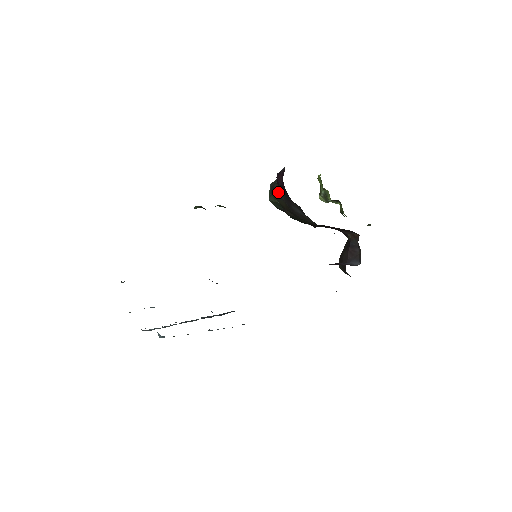
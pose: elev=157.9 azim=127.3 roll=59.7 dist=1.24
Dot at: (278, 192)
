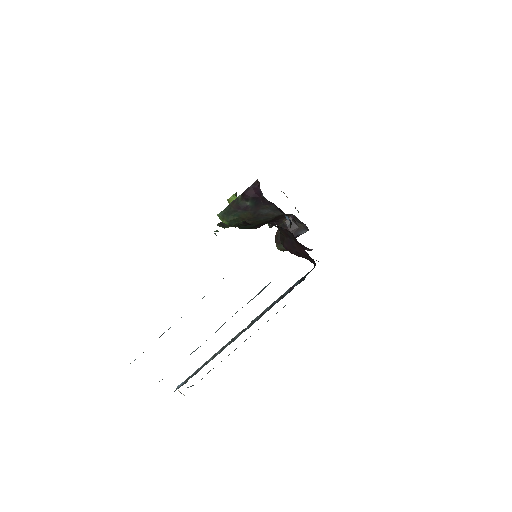
Dot at: (245, 206)
